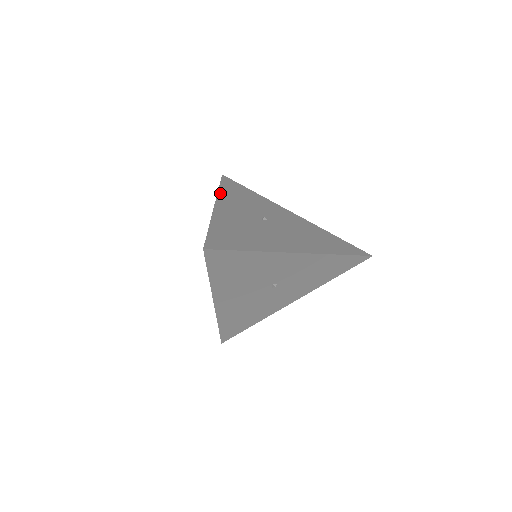
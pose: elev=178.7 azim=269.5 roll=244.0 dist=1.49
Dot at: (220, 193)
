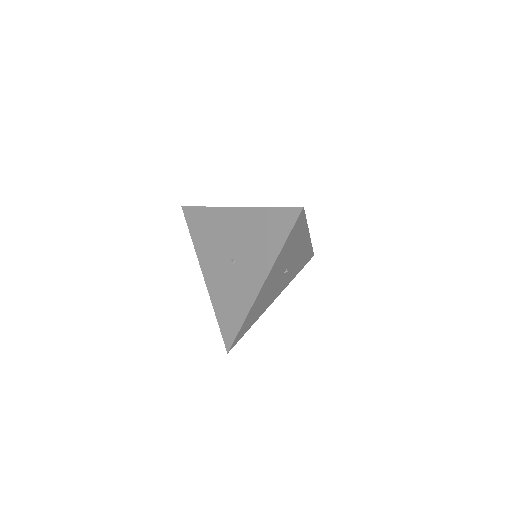
Dot at: (216, 207)
